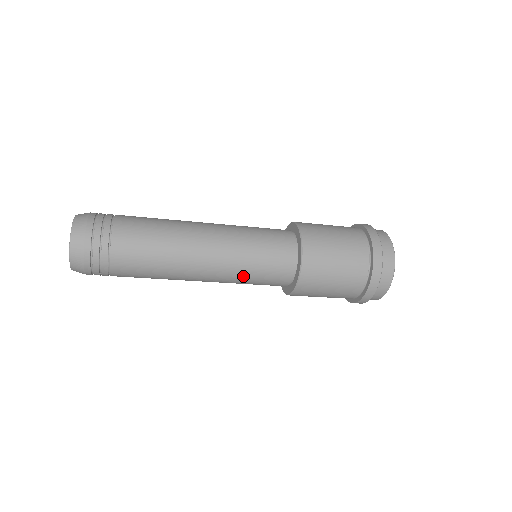
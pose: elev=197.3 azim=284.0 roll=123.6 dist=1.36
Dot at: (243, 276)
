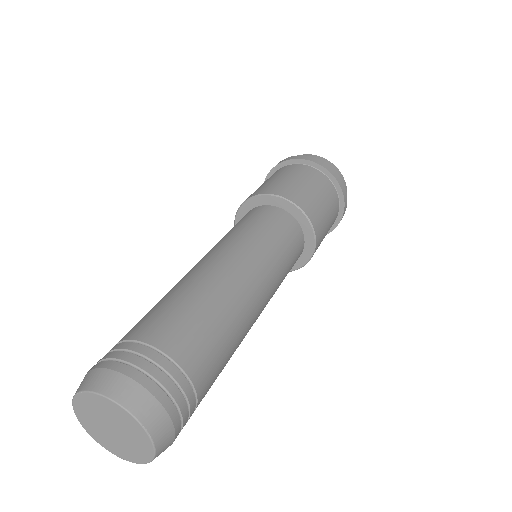
Dot at: (280, 284)
